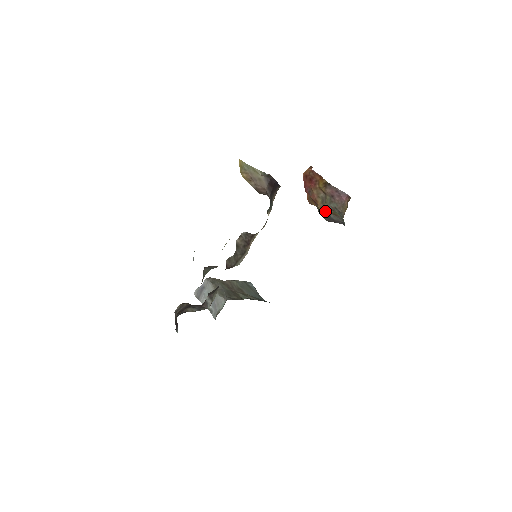
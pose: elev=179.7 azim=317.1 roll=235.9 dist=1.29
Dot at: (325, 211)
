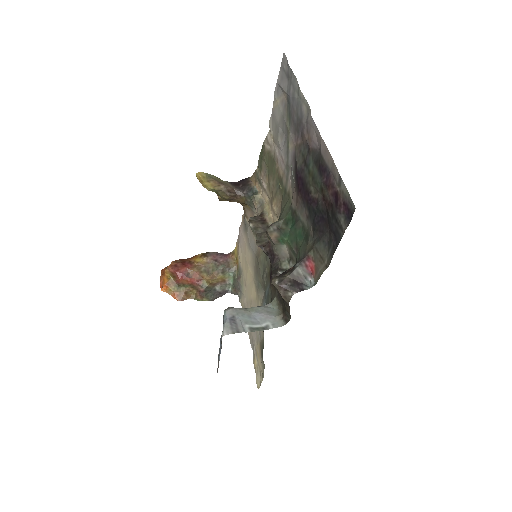
Dot at: (215, 280)
